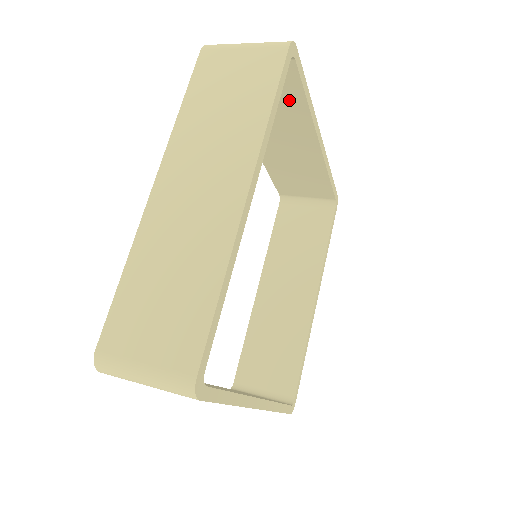
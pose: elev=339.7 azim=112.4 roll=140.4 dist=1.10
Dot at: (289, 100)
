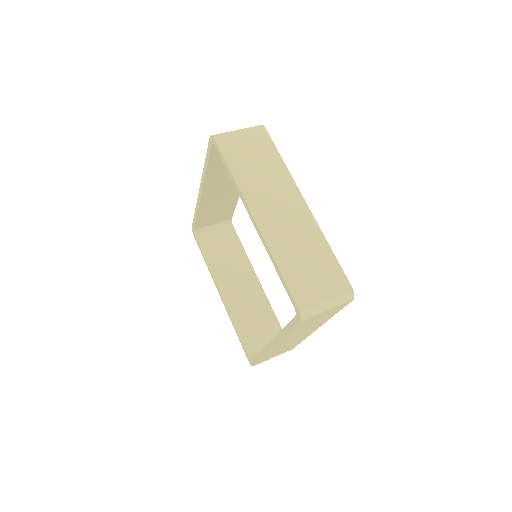
Dot at: occluded
